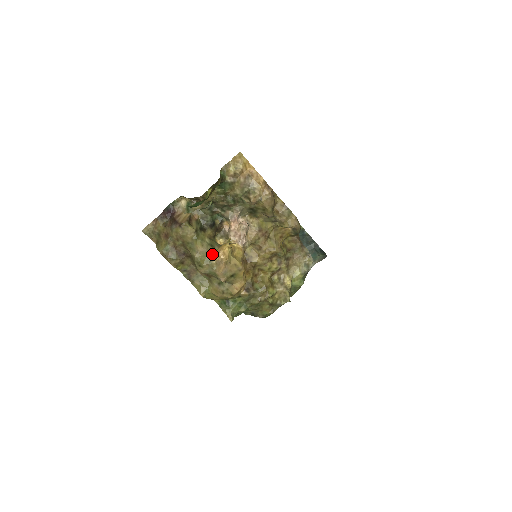
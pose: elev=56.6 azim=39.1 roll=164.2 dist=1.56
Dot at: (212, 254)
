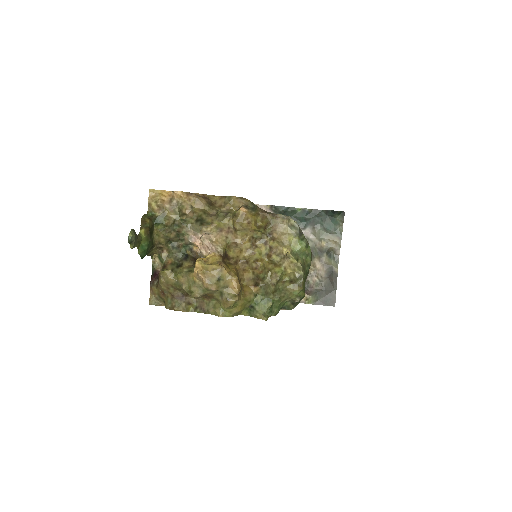
Dot at: (192, 276)
